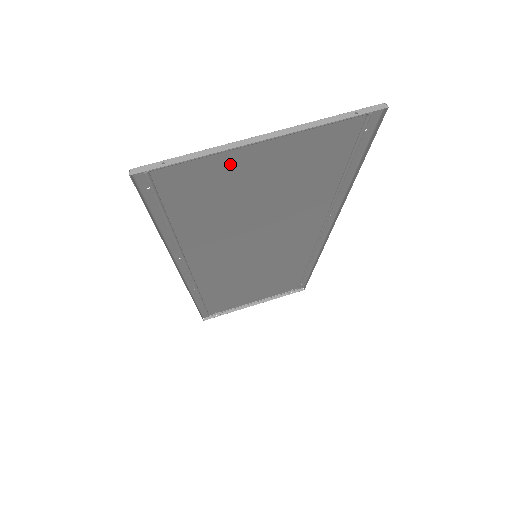
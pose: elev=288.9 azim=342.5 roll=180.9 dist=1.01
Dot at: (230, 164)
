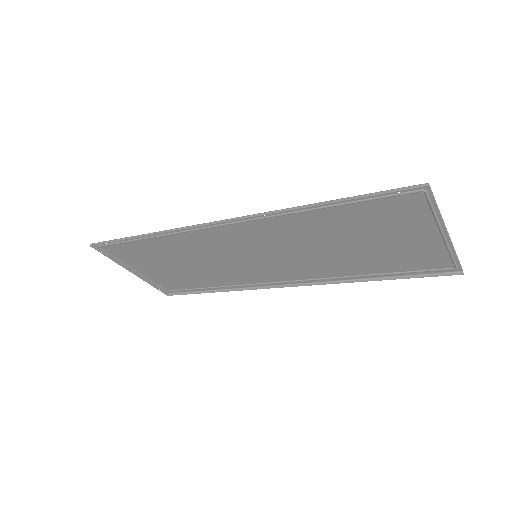
Dot at: (418, 225)
